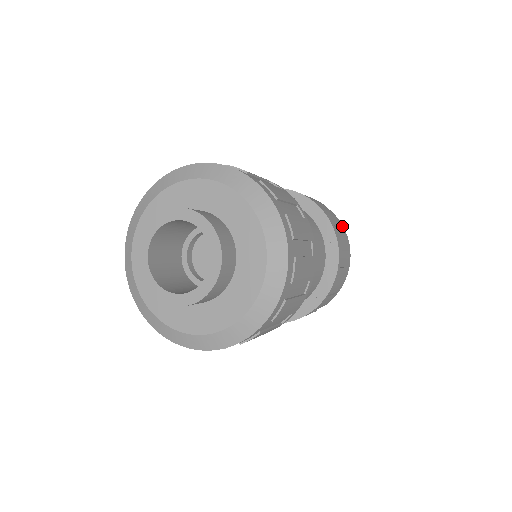
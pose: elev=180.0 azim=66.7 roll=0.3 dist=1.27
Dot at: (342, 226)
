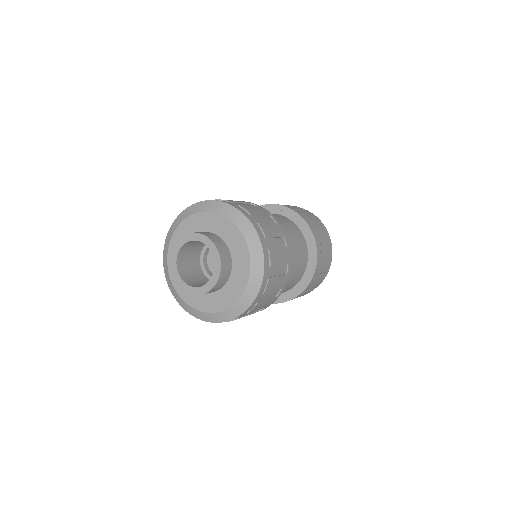
Dot at: (329, 241)
